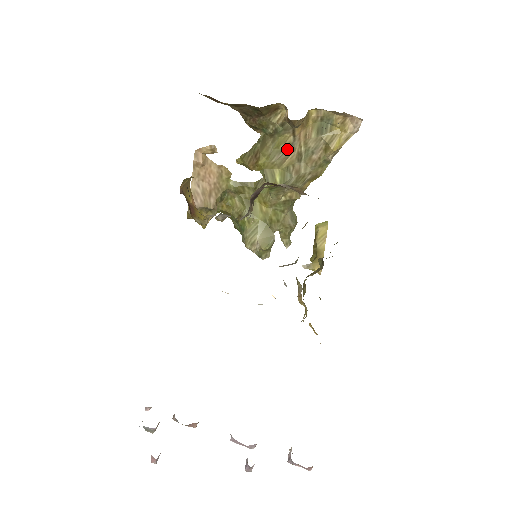
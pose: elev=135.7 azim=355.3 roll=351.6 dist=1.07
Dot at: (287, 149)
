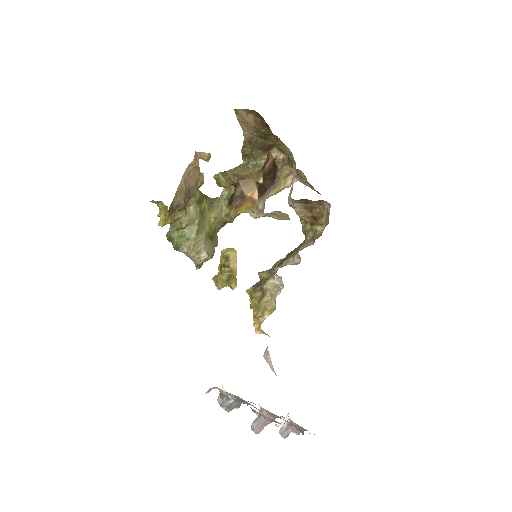
Dot at: occluded
